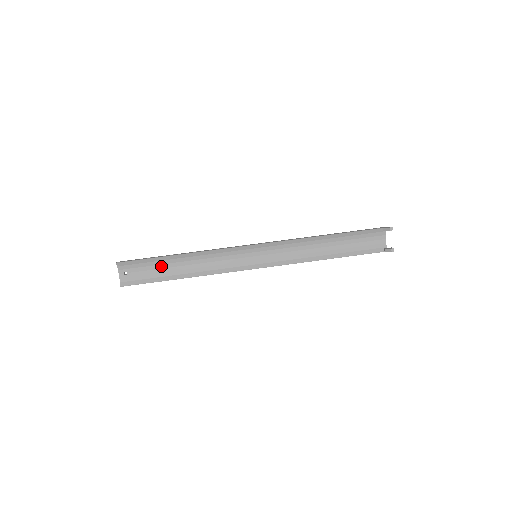
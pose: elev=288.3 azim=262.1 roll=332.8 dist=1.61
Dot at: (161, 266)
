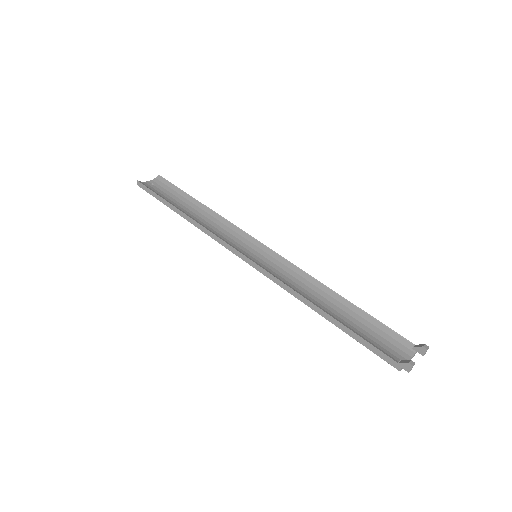
Dot at: (180, 201)
